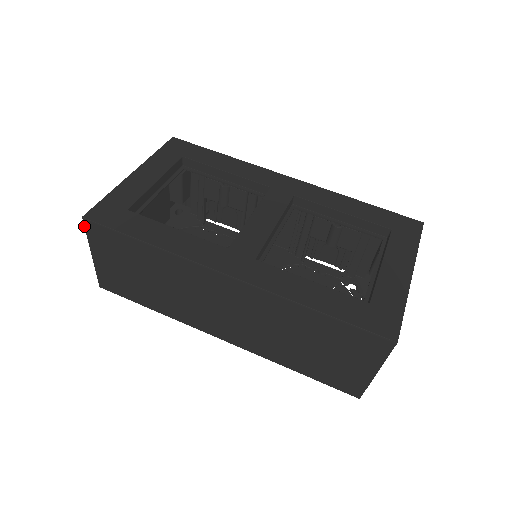
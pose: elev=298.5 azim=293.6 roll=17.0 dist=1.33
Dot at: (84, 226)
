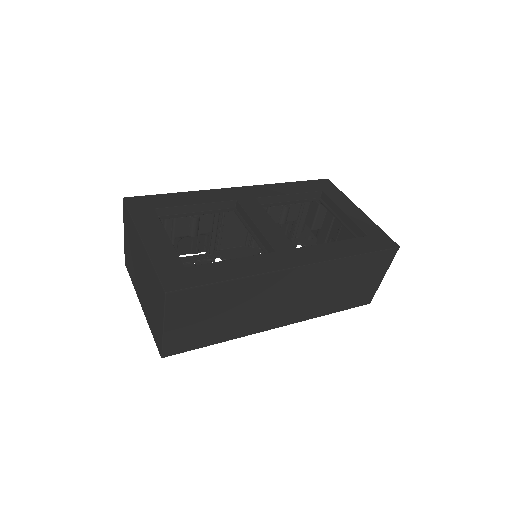
Dot at: (165, 301)
